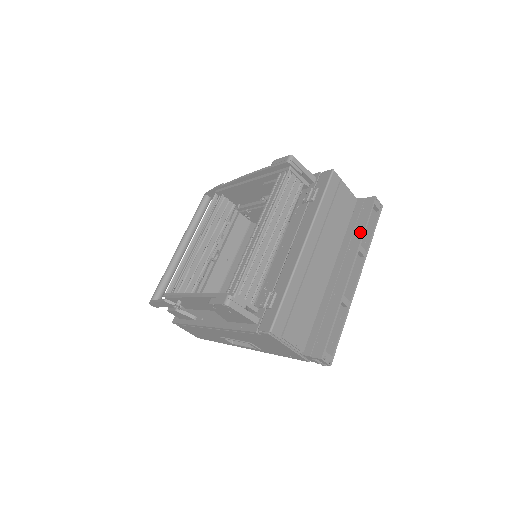
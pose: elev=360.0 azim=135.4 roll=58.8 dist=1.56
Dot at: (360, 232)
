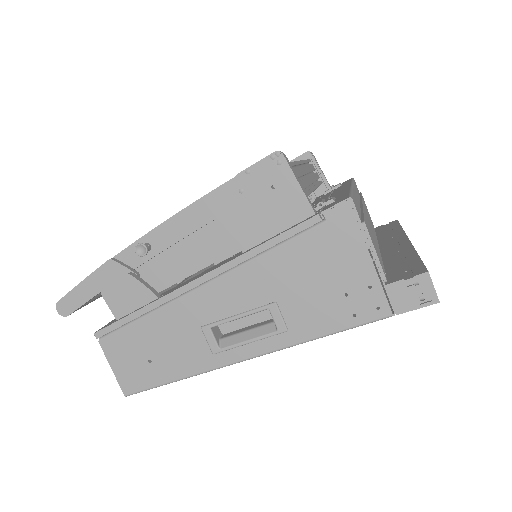
Dot at: (397, 229)
